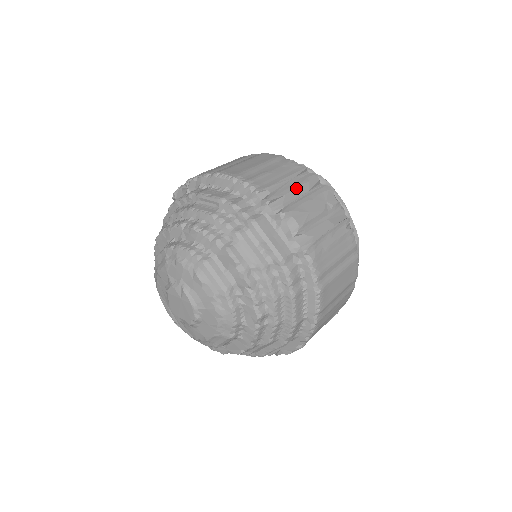
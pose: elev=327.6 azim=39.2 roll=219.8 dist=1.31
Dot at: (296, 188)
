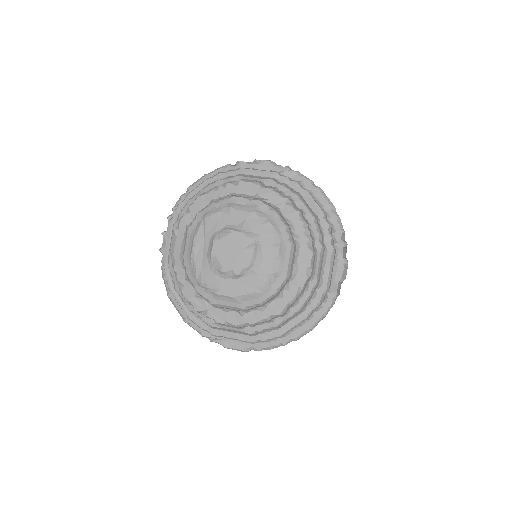
Dot at: occluded
